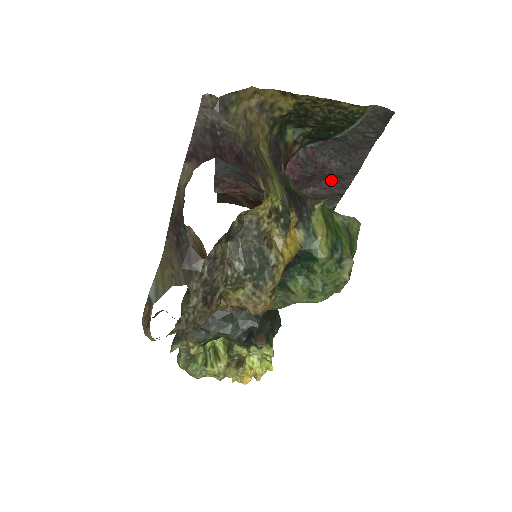
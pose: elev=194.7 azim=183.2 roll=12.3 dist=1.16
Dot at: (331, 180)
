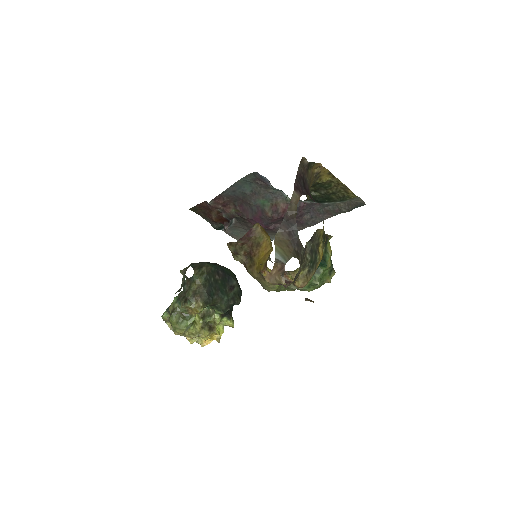
Dot at: occluded
